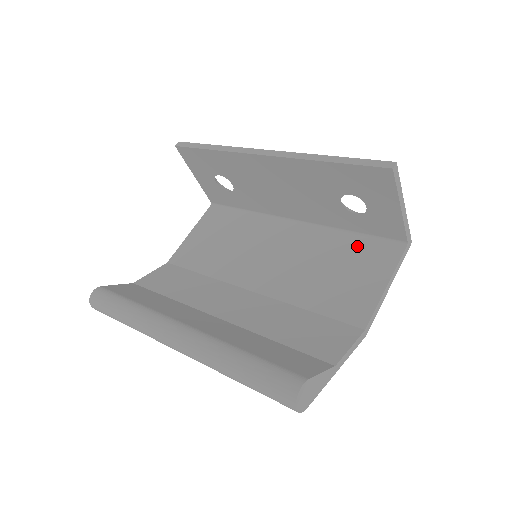
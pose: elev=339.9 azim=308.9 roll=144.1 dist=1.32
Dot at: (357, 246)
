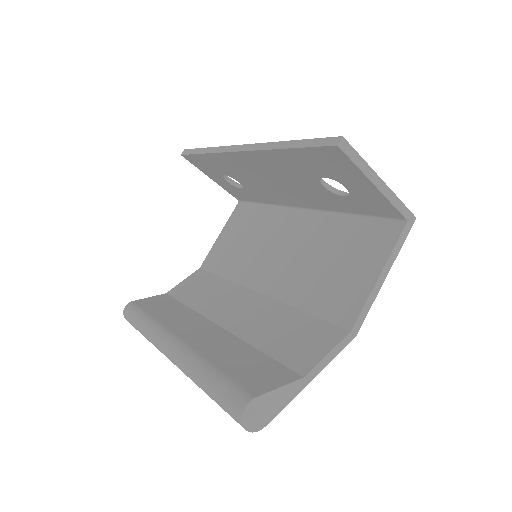
Dot at: (356, 231)
